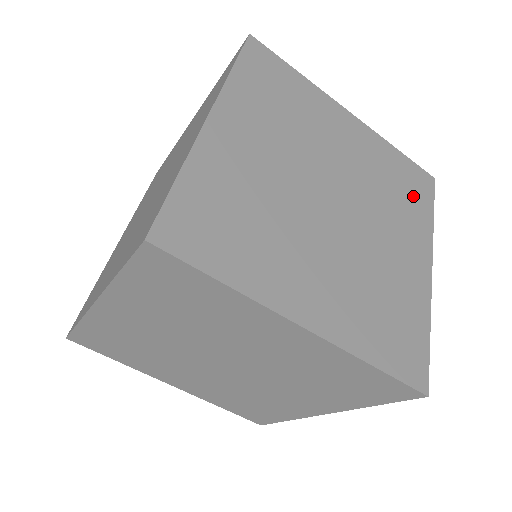
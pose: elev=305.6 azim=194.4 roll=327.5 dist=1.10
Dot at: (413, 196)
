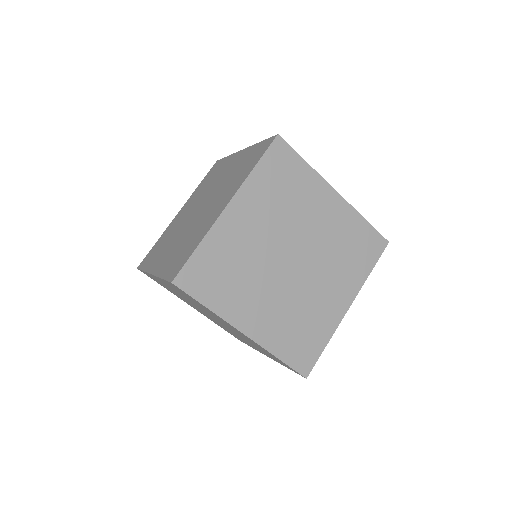
Dot at: (361, 256)
